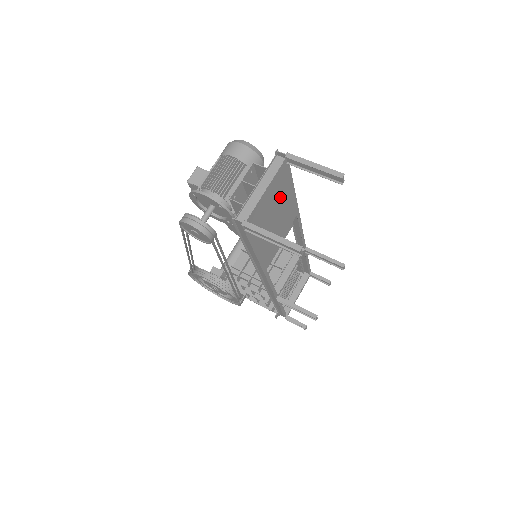
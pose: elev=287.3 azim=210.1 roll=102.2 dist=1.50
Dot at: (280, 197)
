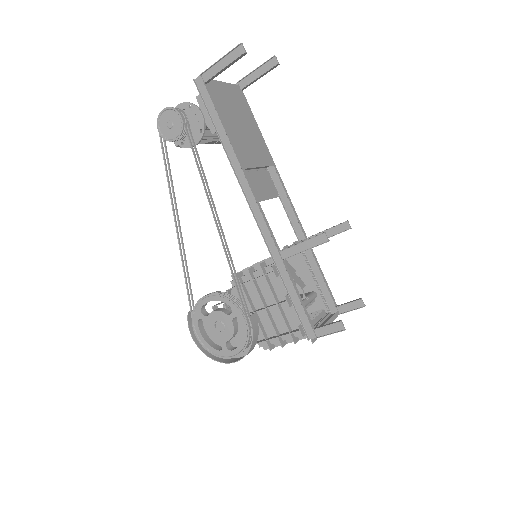
Dot at: (242, 113)
